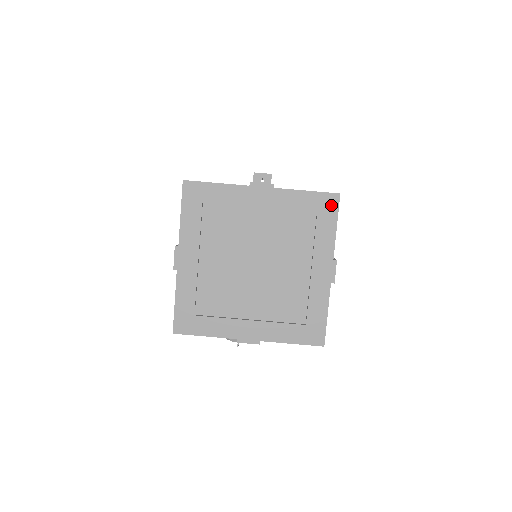
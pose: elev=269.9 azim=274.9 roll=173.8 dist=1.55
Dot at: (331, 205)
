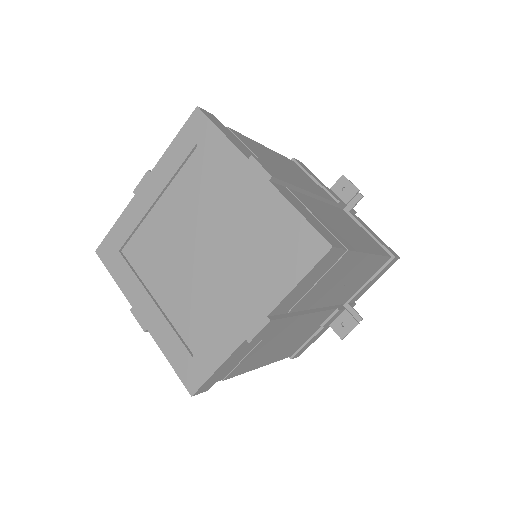
Dot at: (312, 252)
